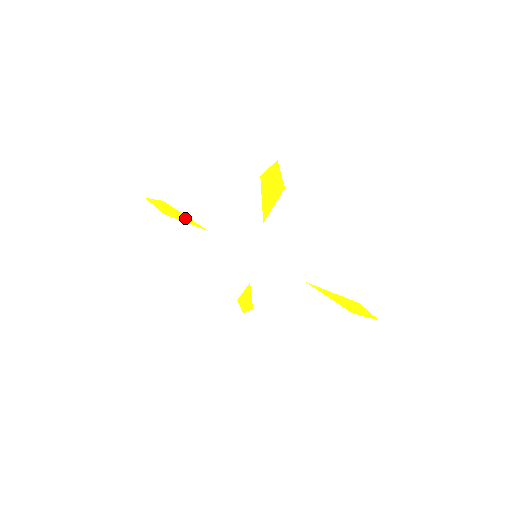
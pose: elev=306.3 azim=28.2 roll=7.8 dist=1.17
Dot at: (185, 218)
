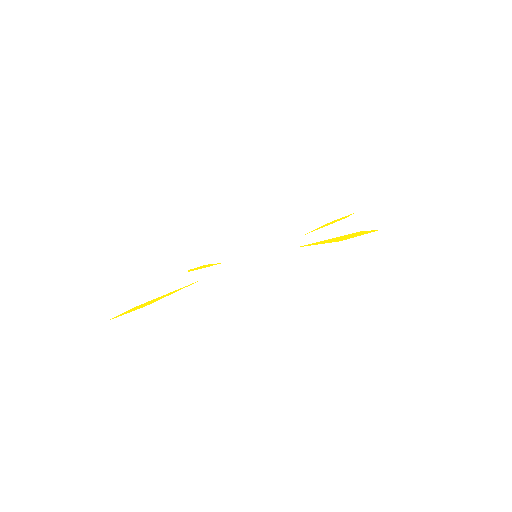
Dot at: (172, 293)
